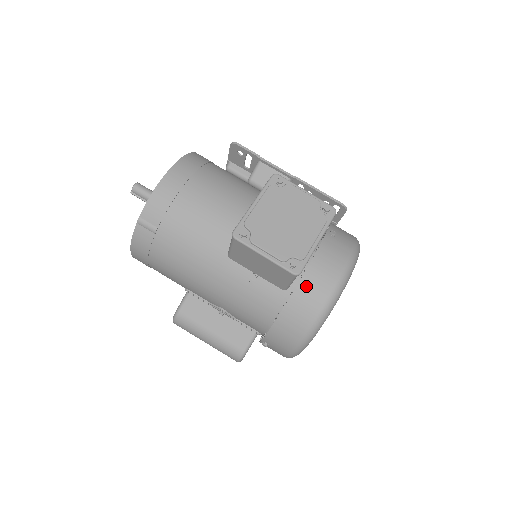
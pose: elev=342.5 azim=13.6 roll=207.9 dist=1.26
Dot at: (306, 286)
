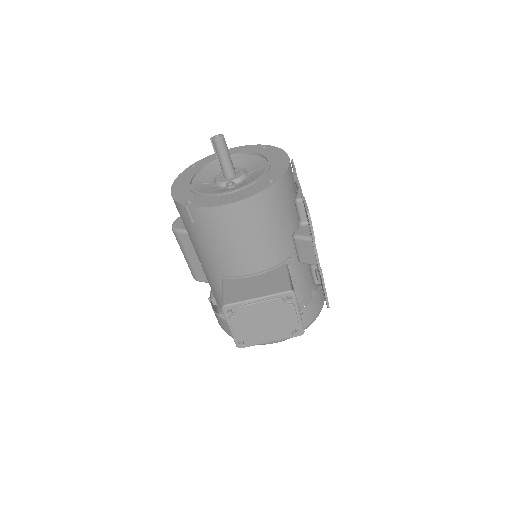
Dot at: occluded
